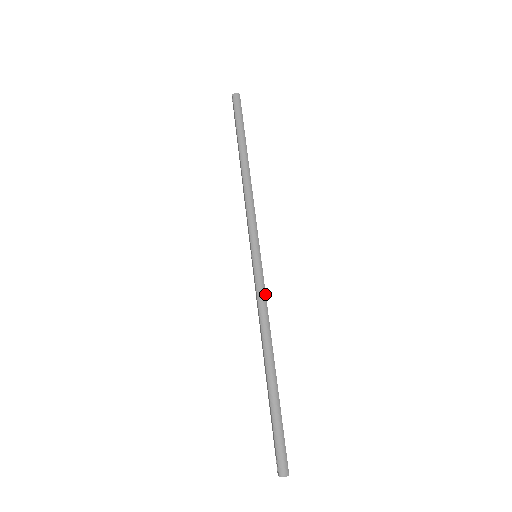
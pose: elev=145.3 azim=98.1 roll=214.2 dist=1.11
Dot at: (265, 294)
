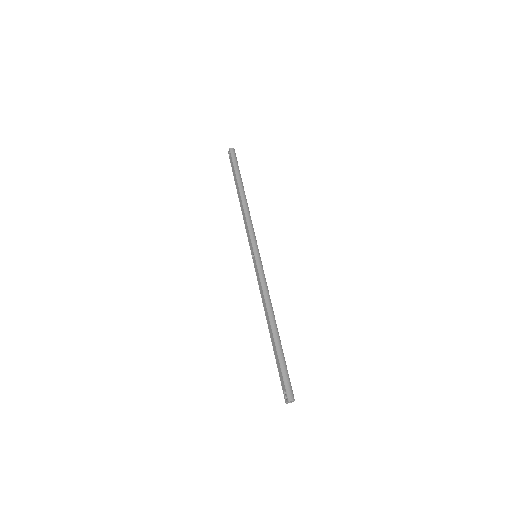
Dot at: occluded
